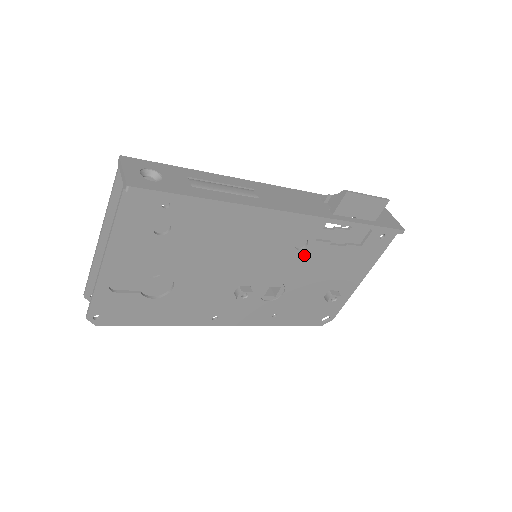
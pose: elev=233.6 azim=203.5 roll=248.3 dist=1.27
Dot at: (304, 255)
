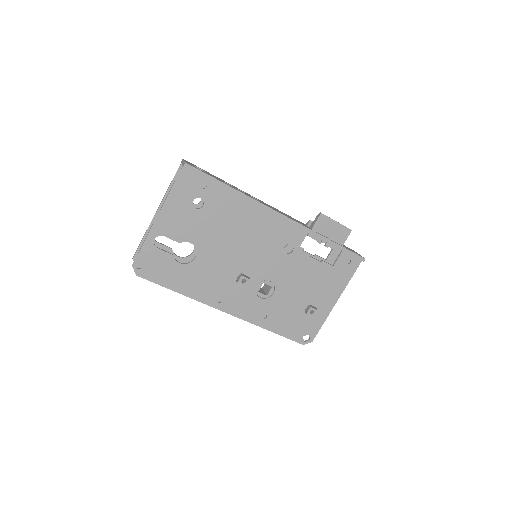
Dot at: (290, 260)
